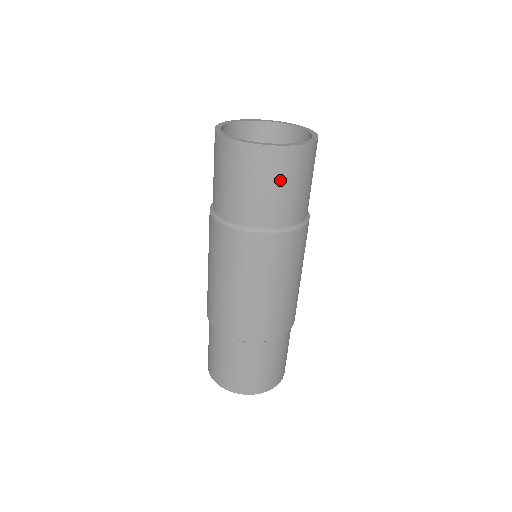
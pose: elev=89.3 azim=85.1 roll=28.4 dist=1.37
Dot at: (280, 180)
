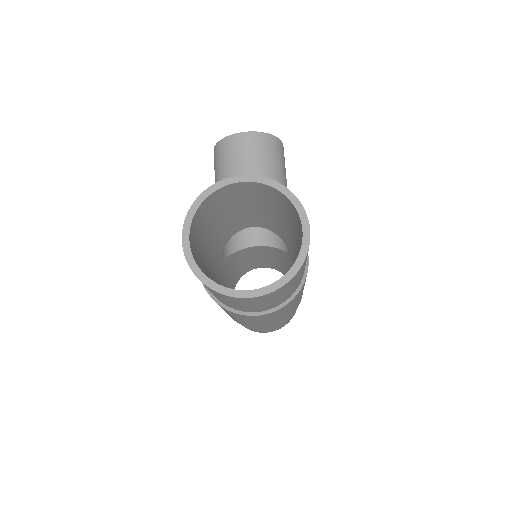
Dot at: (272, 299)
